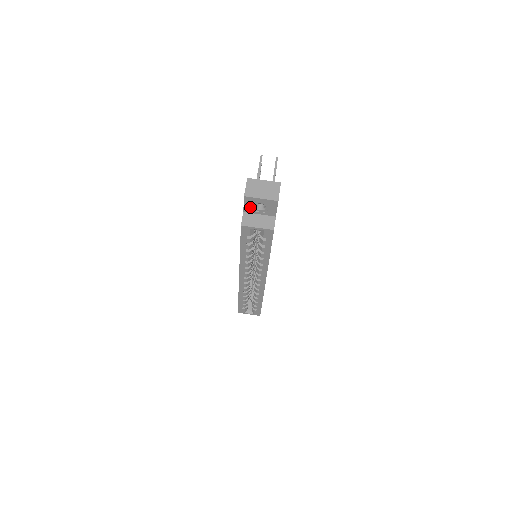
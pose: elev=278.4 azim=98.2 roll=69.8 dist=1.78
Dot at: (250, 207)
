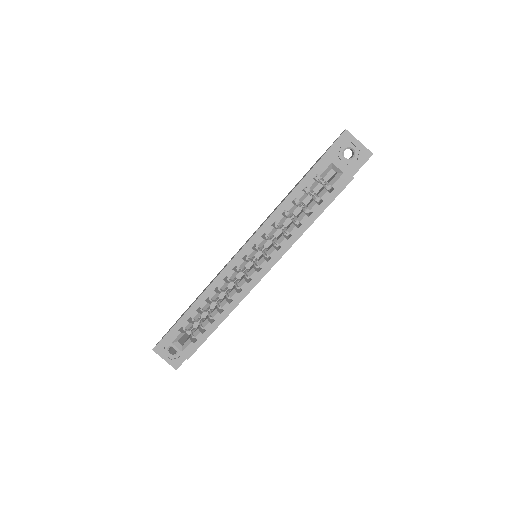
Dot at: (338, 149)
